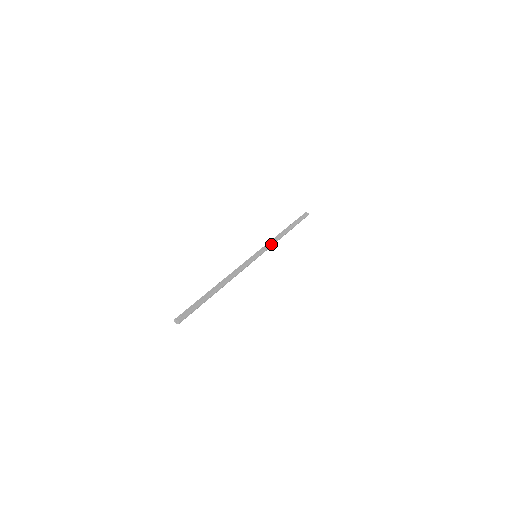
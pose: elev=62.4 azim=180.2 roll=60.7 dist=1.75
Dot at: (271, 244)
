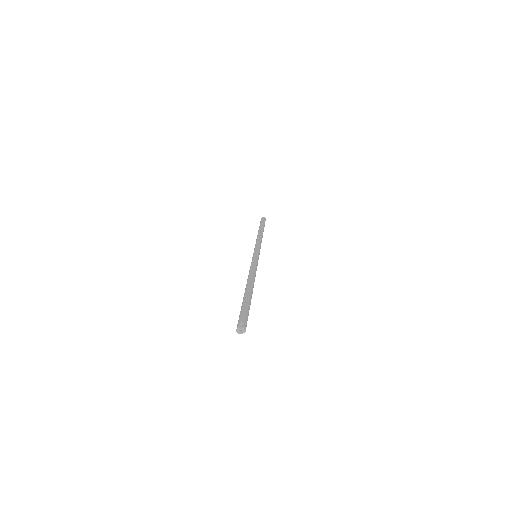
Dot at: (260, 244)
